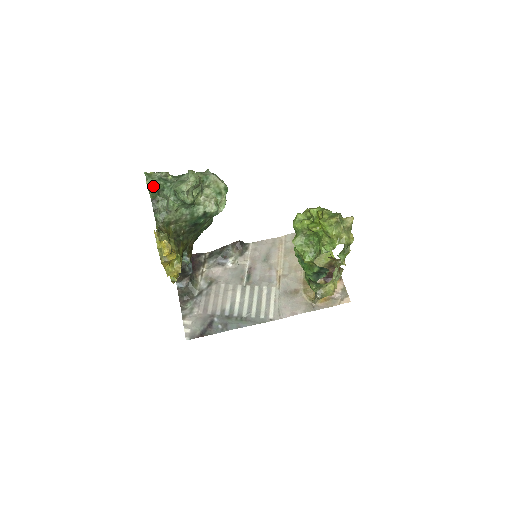
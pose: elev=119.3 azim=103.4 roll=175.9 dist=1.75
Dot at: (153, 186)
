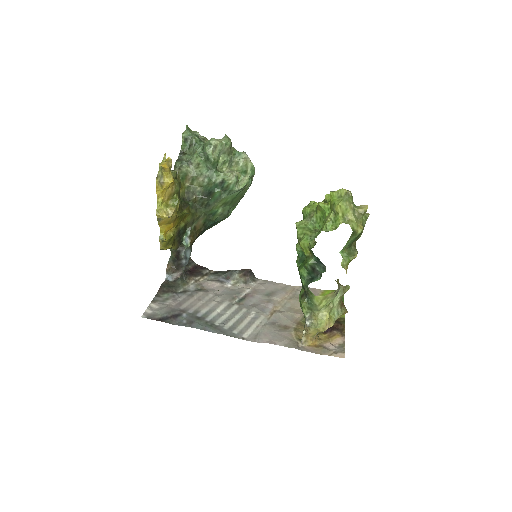
Dot at: (188, 137)
